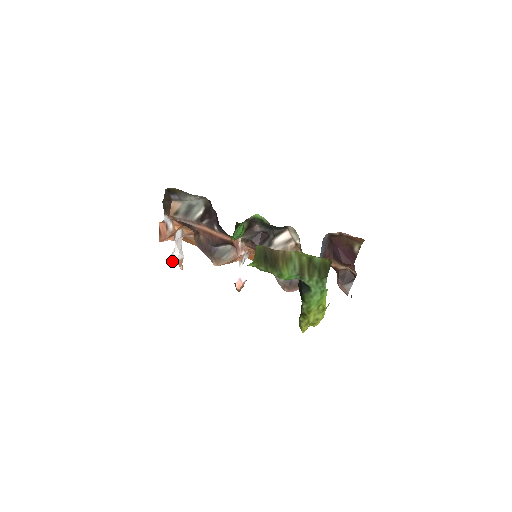
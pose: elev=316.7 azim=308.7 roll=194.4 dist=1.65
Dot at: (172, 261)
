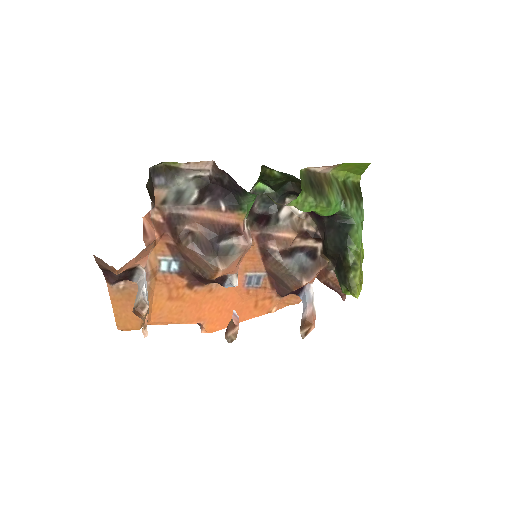
Dot at: (144, 305)
